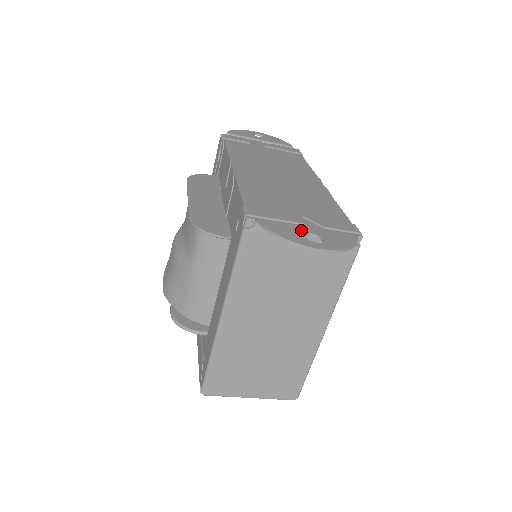
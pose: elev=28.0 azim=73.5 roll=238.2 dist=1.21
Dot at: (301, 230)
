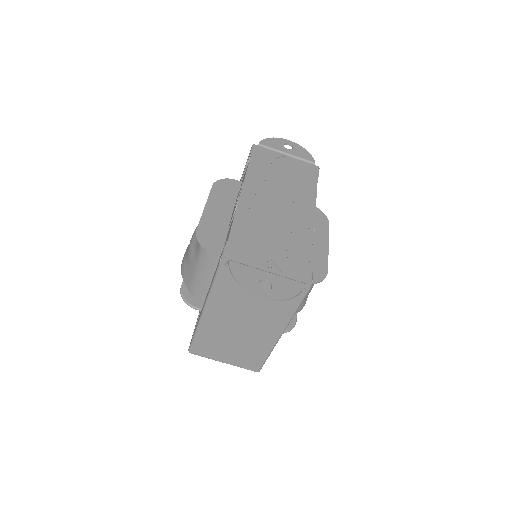
Dot at: (259, 276)
